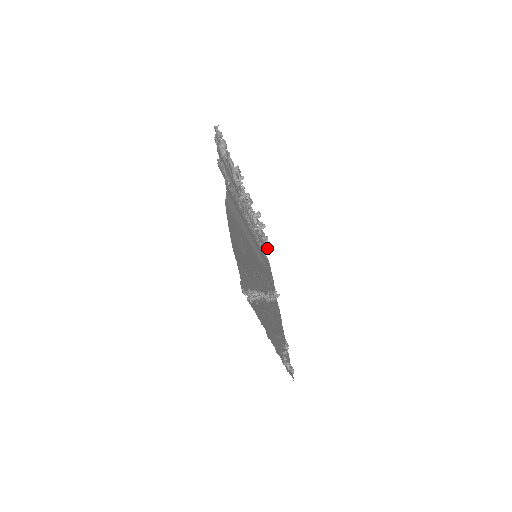
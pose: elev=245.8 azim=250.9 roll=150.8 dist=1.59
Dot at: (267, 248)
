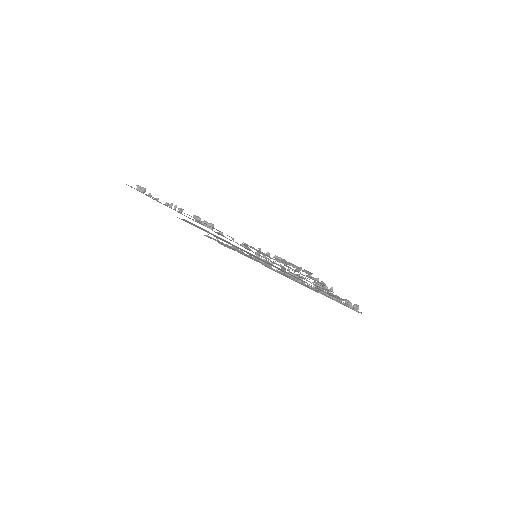
Dot at: (350, 305)
